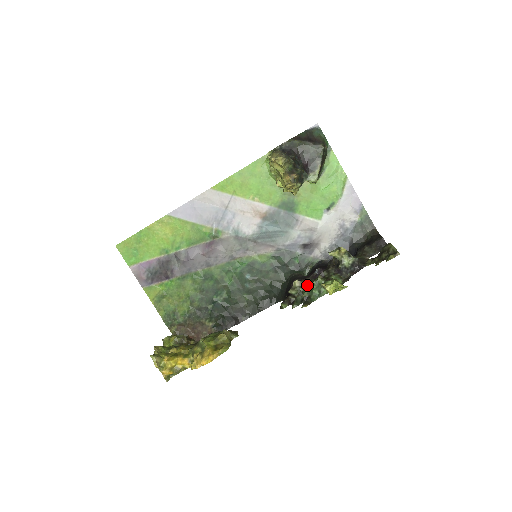
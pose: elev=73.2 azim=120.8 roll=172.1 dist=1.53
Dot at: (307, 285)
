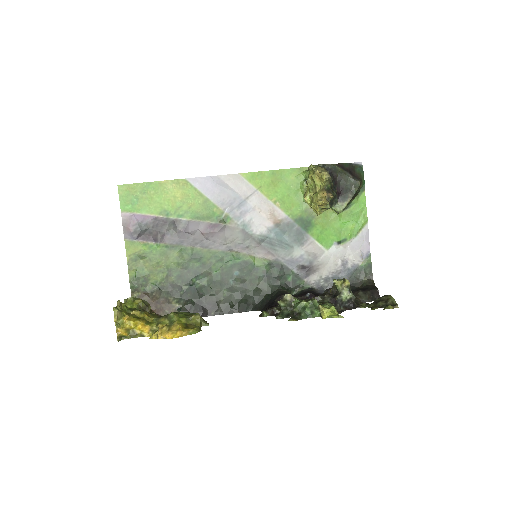
Dot at: (302, 301)
